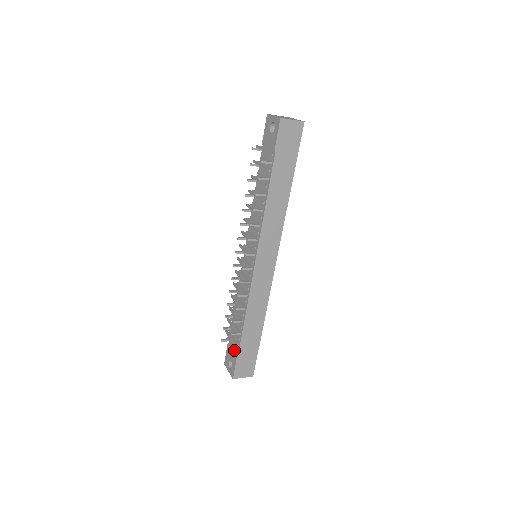
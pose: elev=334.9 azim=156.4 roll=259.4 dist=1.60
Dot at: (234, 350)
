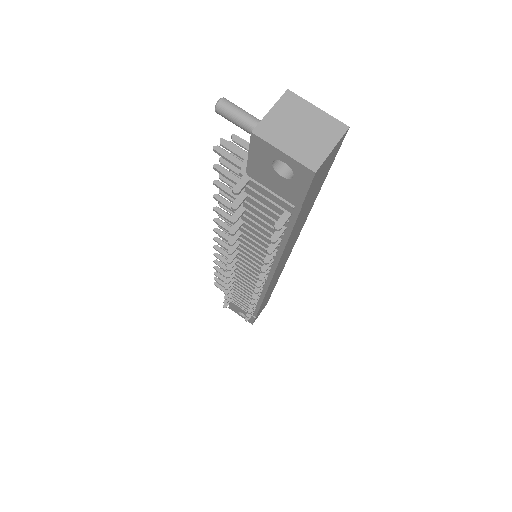
Dot at: (246, 310)
